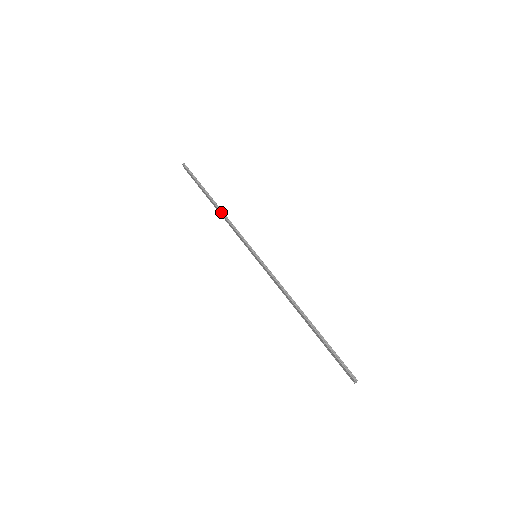
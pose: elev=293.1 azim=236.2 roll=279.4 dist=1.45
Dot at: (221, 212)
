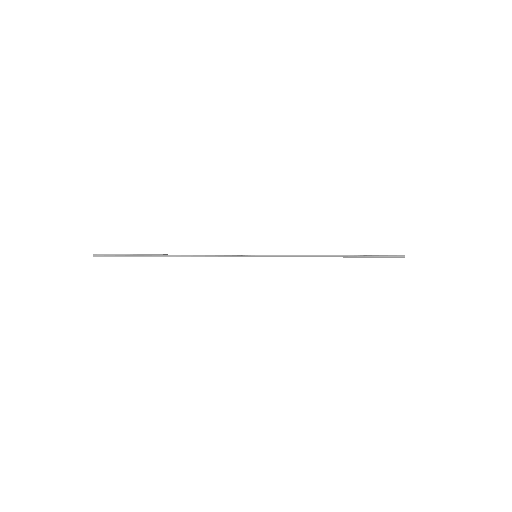
Dot at: occluded
